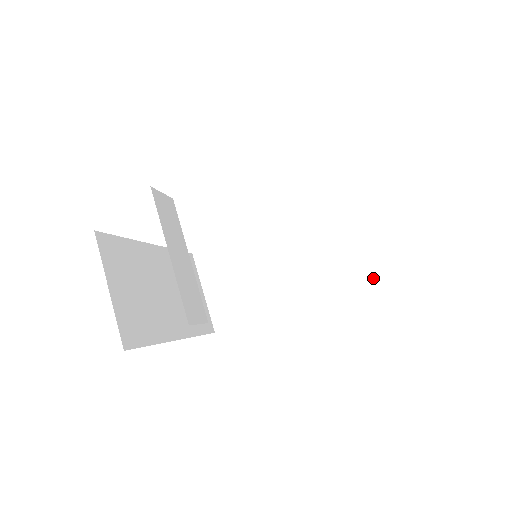
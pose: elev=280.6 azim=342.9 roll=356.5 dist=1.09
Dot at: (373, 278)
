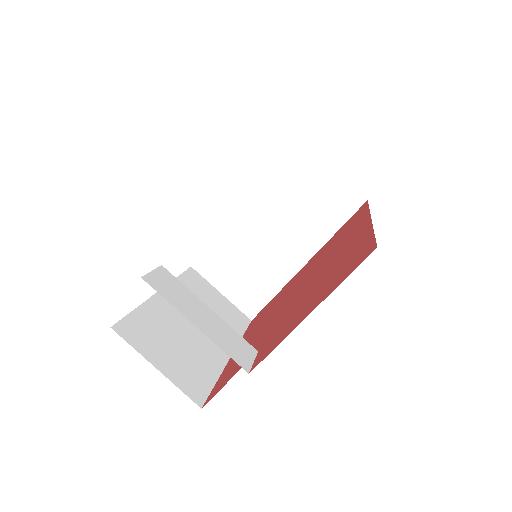
Dot at: (361, 202)
